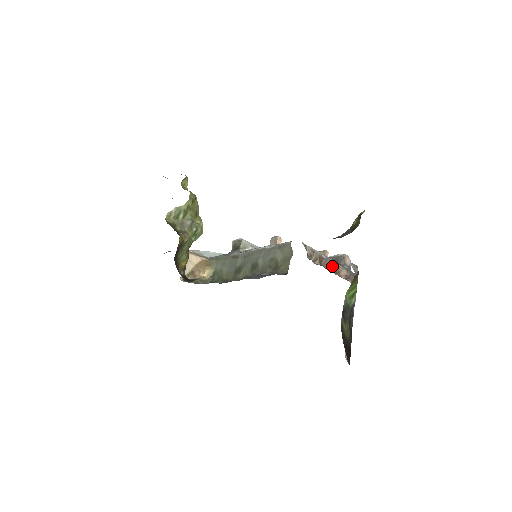
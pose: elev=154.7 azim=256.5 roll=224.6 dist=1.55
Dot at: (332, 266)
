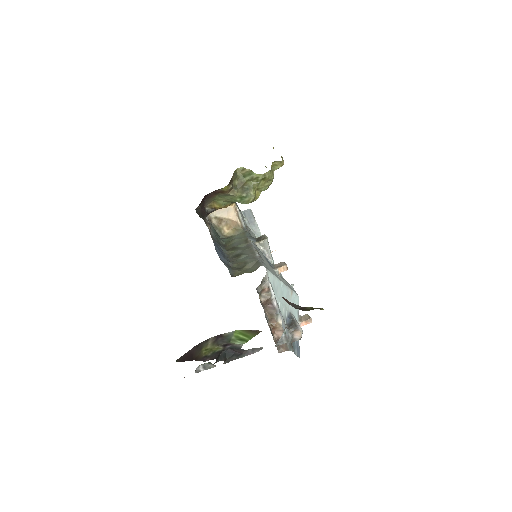
Dot at: (274, 317)
